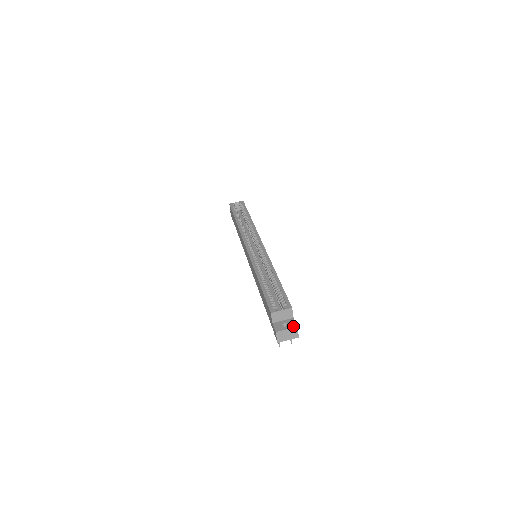
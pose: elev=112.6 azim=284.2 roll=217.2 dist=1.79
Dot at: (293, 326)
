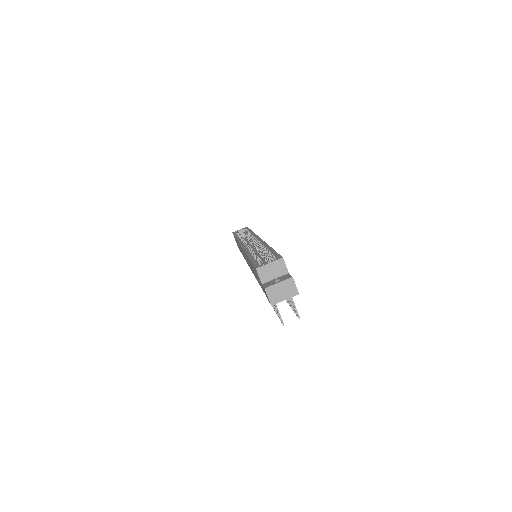
Dot at: (287, 278)
